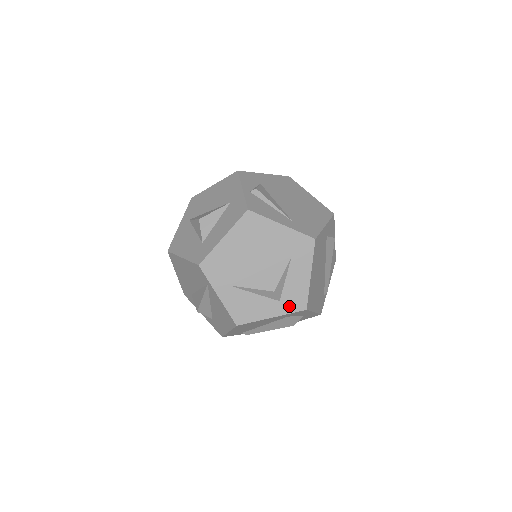
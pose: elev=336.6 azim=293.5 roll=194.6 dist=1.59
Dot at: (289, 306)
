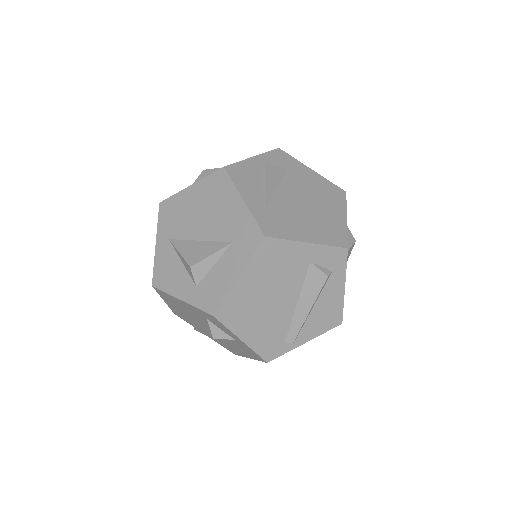
Dot at: (201, 299)
